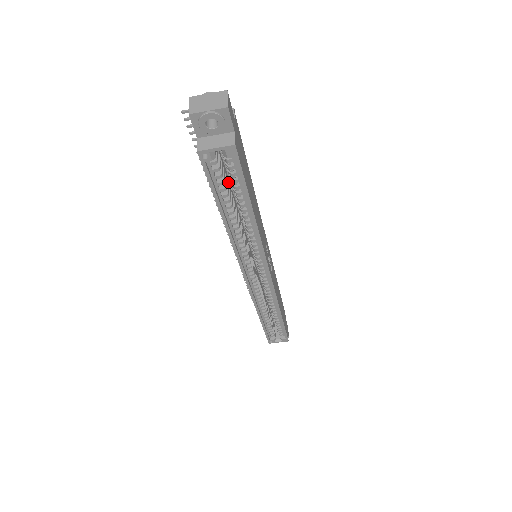
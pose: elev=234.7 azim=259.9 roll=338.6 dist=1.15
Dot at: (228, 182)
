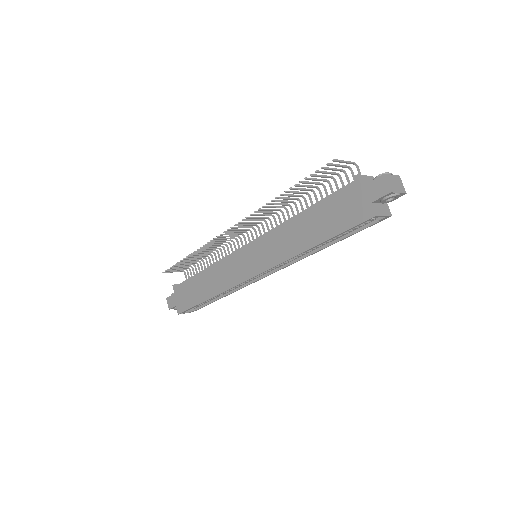
Dot at: occluded
